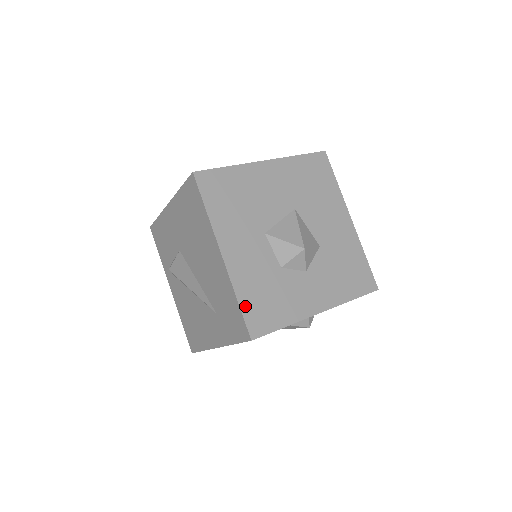
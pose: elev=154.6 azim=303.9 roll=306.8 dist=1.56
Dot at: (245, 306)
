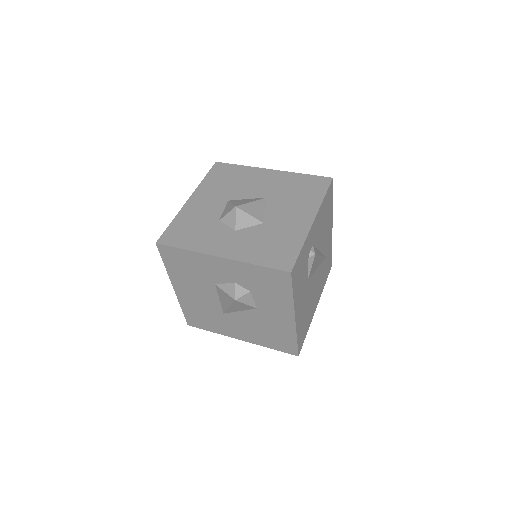
Dot at: (173, 226)
